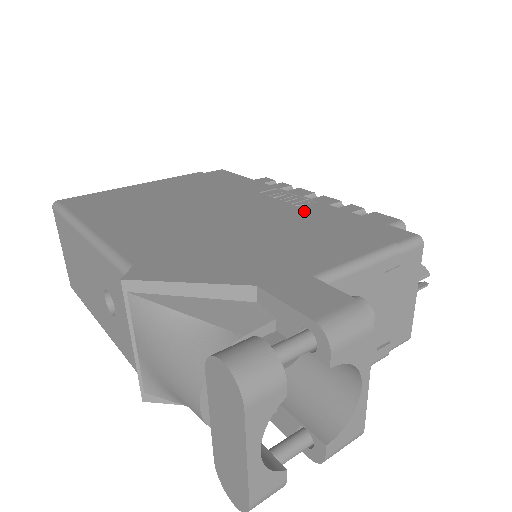
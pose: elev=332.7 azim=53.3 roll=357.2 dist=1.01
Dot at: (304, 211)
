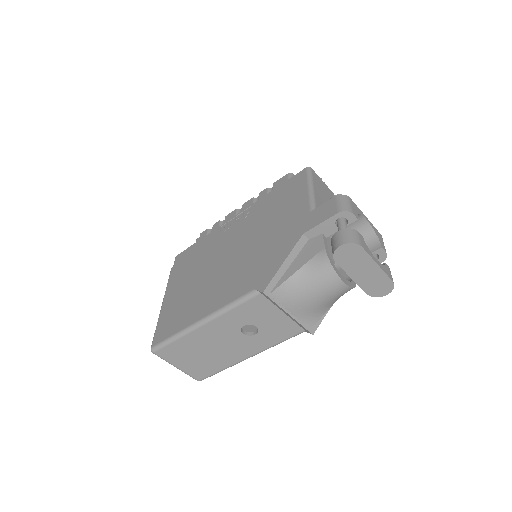
Dot at: (255, 213)
